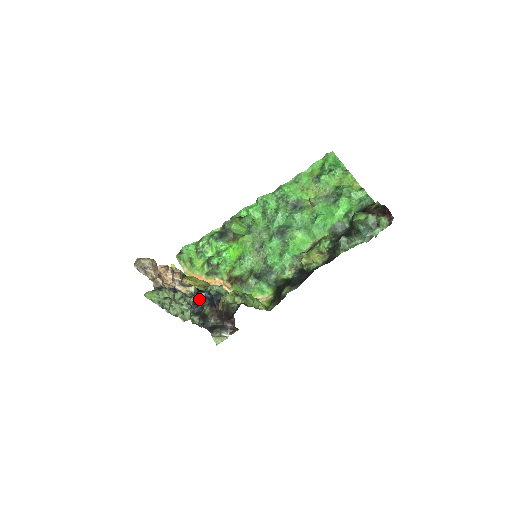
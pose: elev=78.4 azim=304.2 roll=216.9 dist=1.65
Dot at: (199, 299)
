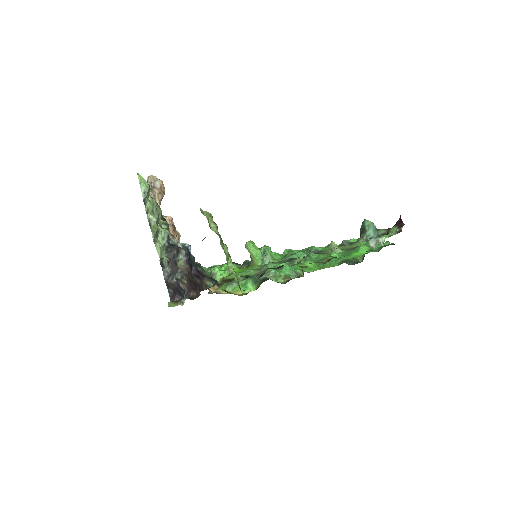
Dot at: occluded
